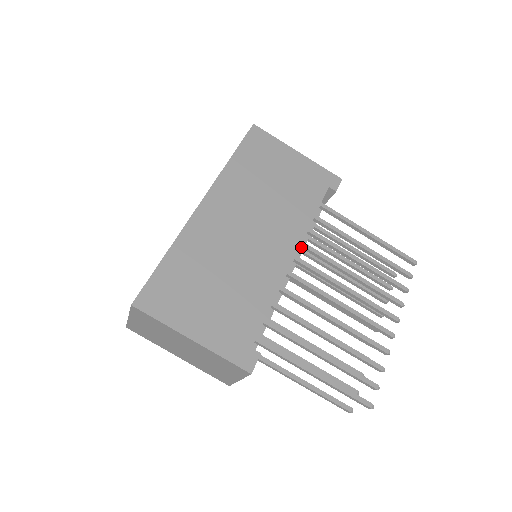
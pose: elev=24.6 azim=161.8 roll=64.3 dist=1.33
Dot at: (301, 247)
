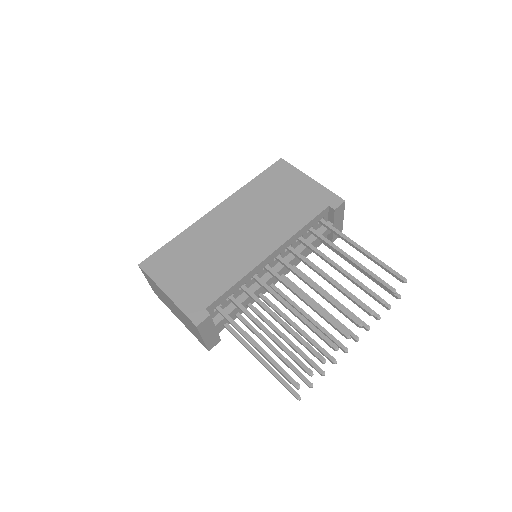
Dot at: (290, 251)
